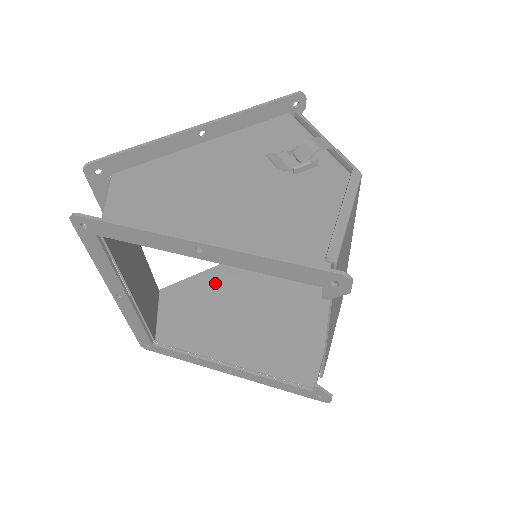
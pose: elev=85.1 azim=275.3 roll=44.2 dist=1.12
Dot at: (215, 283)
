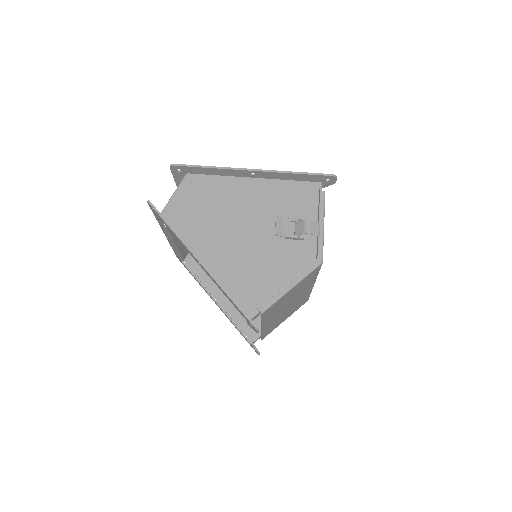
Dot at: occluded
